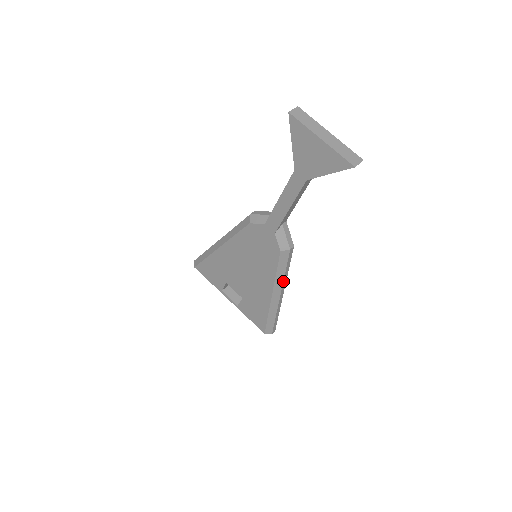
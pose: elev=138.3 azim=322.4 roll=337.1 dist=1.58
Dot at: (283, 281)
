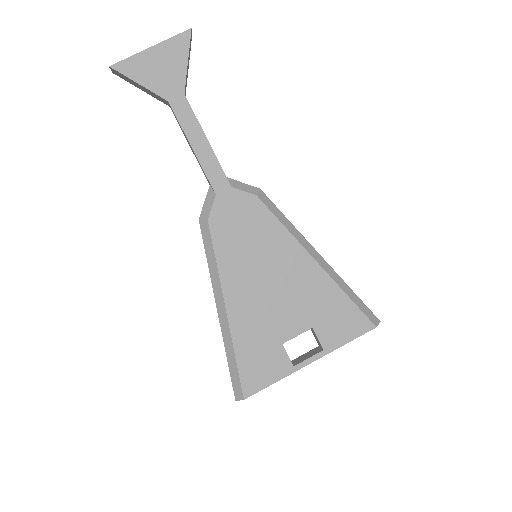
Dot at: (300, 234)
